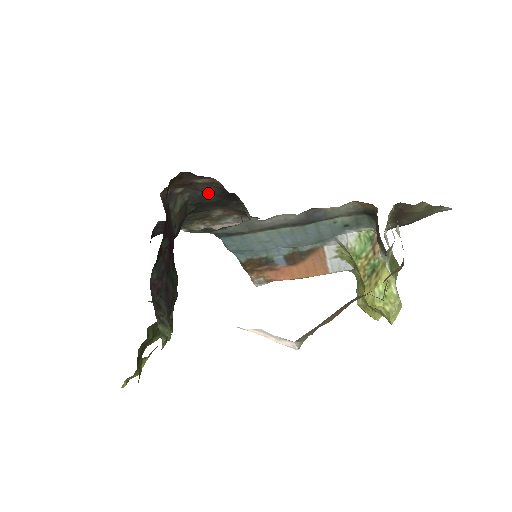
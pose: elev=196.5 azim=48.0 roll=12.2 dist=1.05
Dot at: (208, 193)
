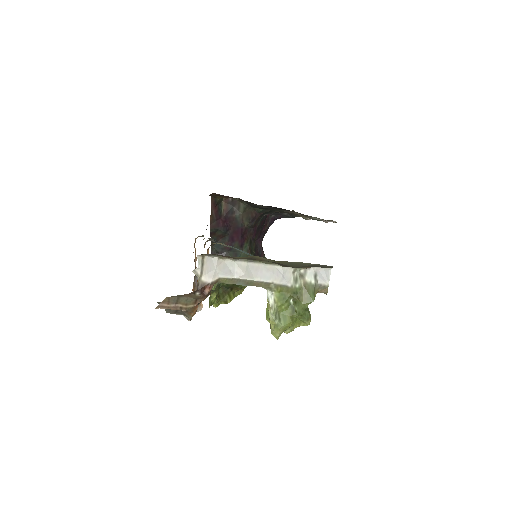
Dot at: (253, 204)
